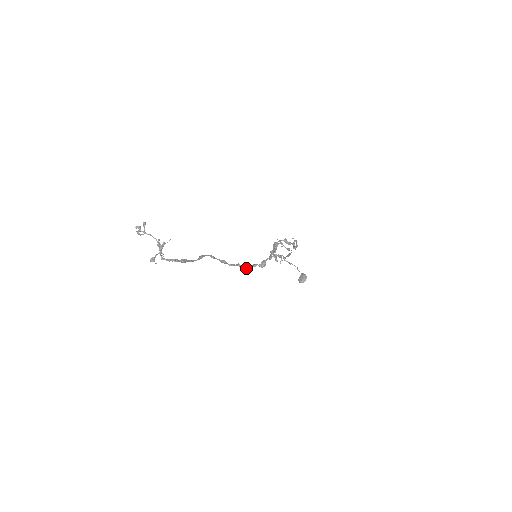
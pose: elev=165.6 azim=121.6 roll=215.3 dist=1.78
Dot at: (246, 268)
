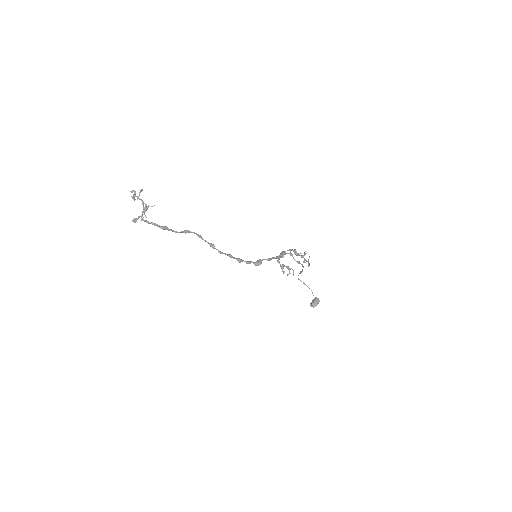
Dot at: (238, 261)
